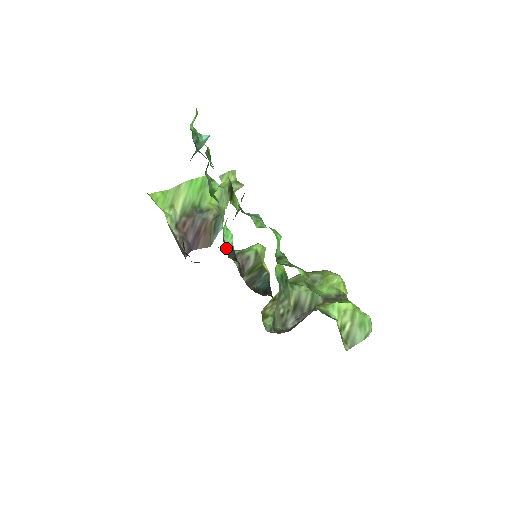
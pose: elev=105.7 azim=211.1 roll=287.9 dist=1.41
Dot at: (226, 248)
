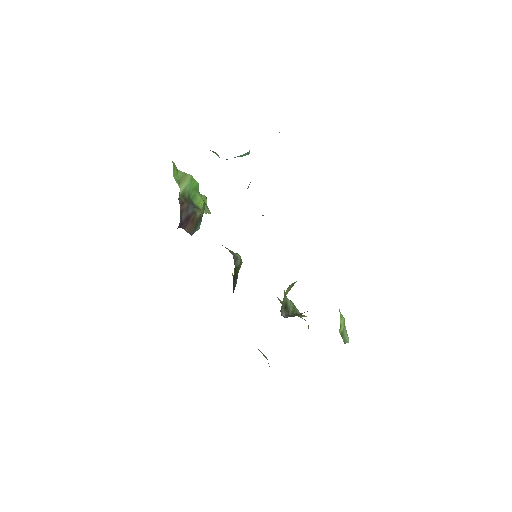
Dot at: occluded
